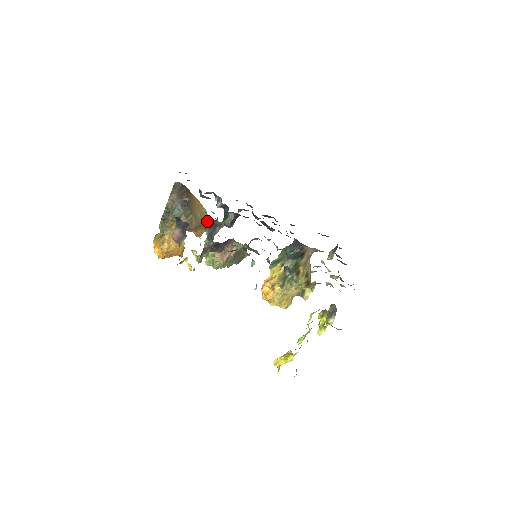
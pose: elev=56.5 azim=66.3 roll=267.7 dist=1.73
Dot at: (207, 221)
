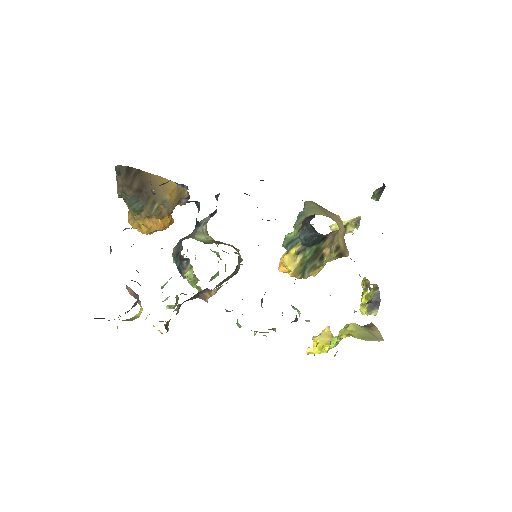
Dot at: (184, 193)
